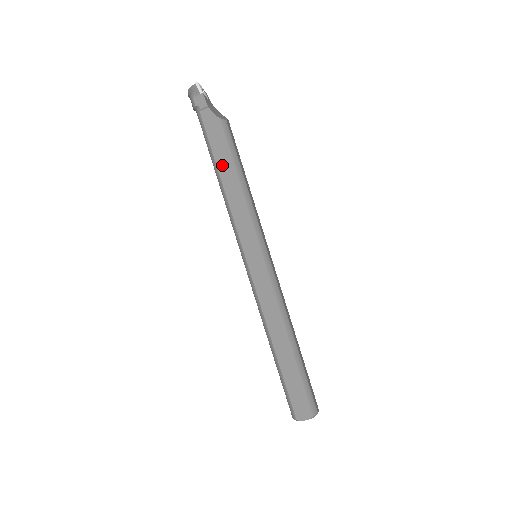
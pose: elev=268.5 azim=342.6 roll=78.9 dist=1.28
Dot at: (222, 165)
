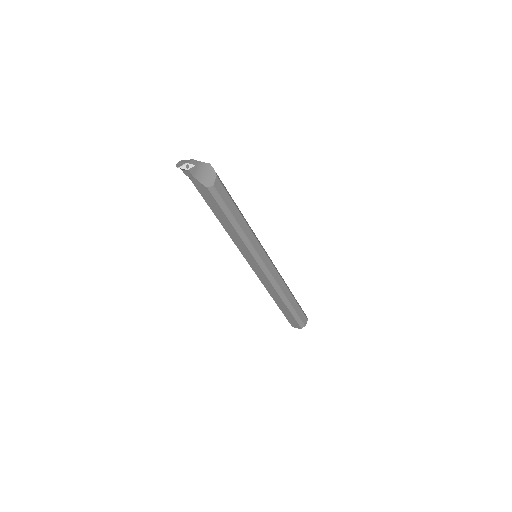
Dot at: (217, 214)
